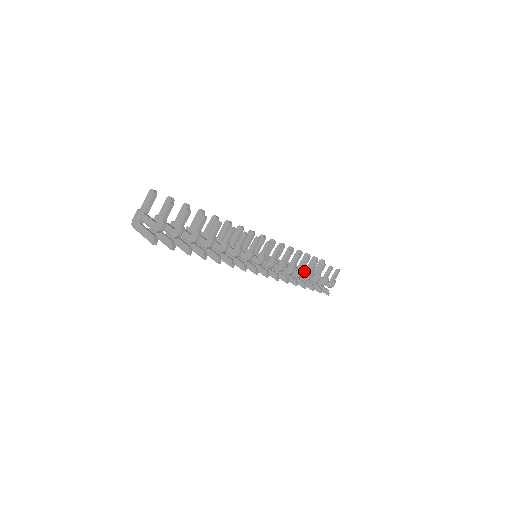
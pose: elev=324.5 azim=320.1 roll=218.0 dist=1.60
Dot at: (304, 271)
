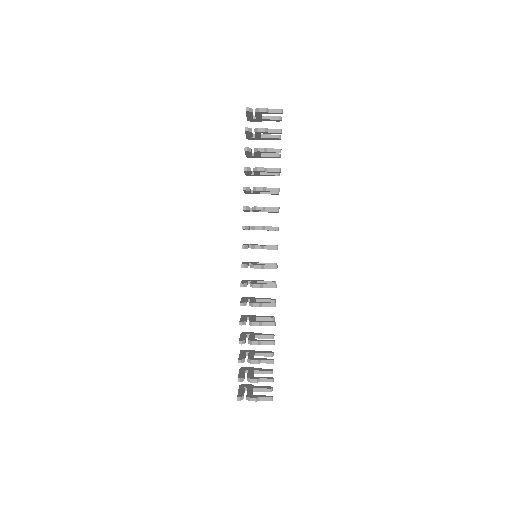
Dot at: (259, 324)
